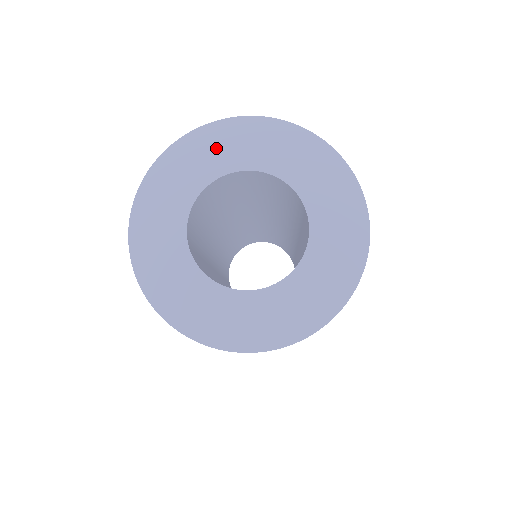
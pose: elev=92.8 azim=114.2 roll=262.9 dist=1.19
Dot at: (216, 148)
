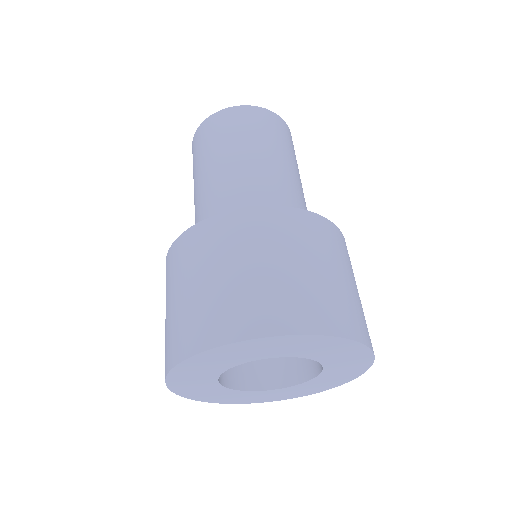
Dot at: (193, 376)
